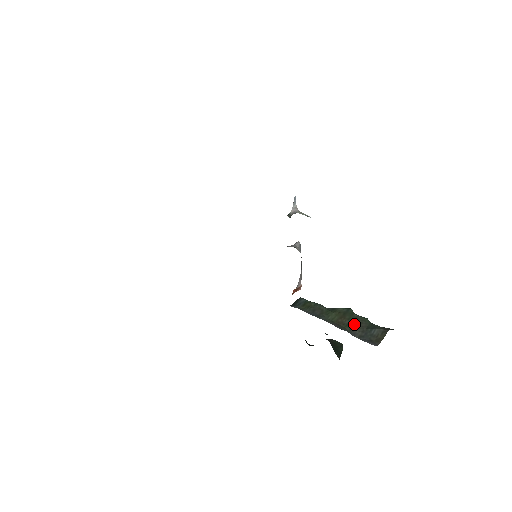
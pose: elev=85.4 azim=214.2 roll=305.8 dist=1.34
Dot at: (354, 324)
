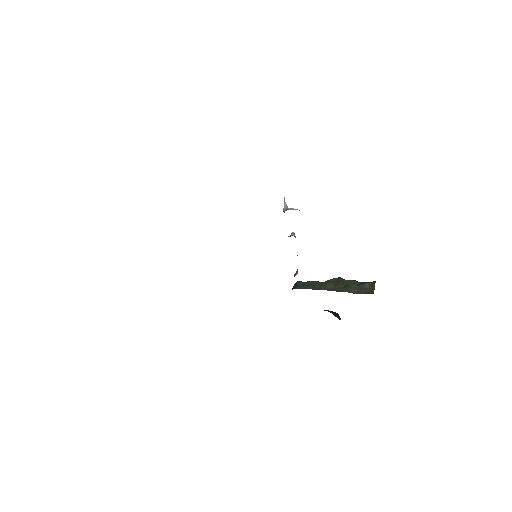
Dot at: (348, 286)
